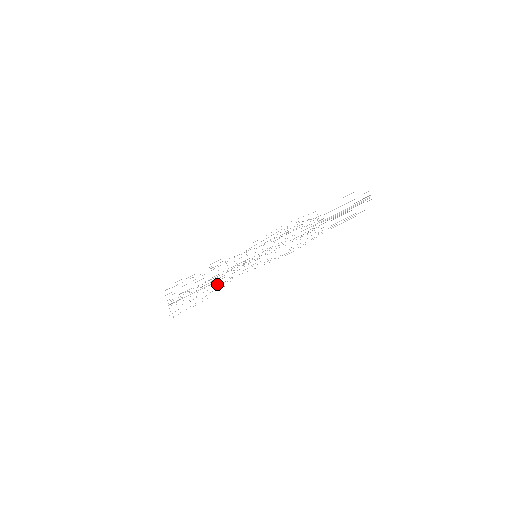
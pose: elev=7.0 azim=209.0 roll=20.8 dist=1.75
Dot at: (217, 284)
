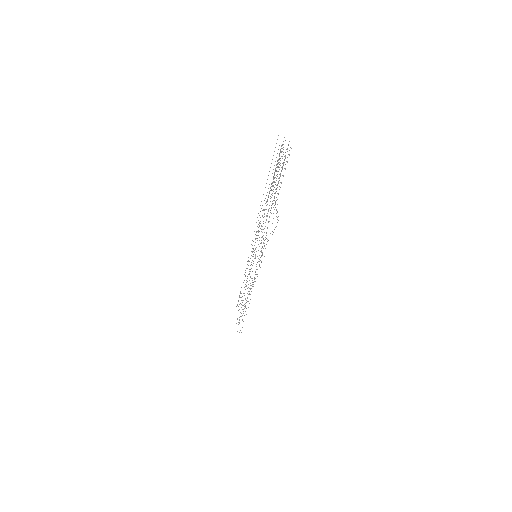
Dot at: occluded
